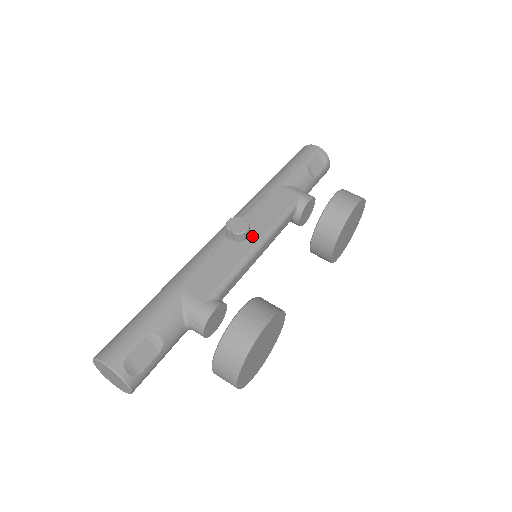
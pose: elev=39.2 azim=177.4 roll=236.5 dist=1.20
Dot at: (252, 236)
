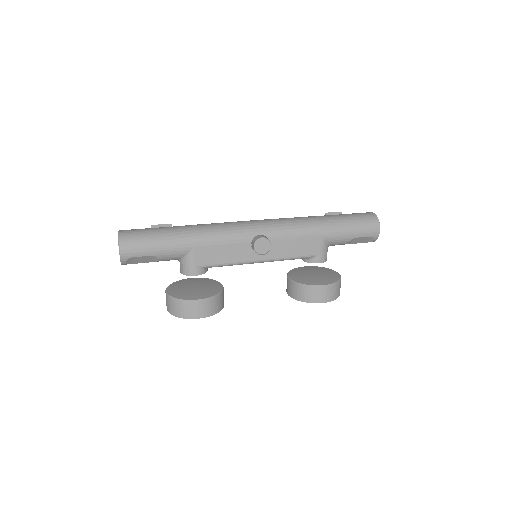
Dot at: occluded
